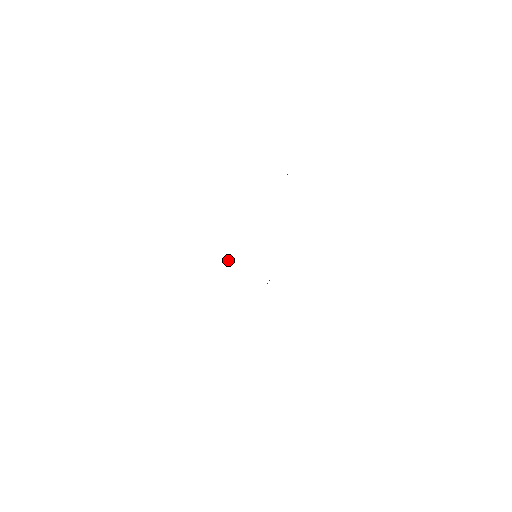
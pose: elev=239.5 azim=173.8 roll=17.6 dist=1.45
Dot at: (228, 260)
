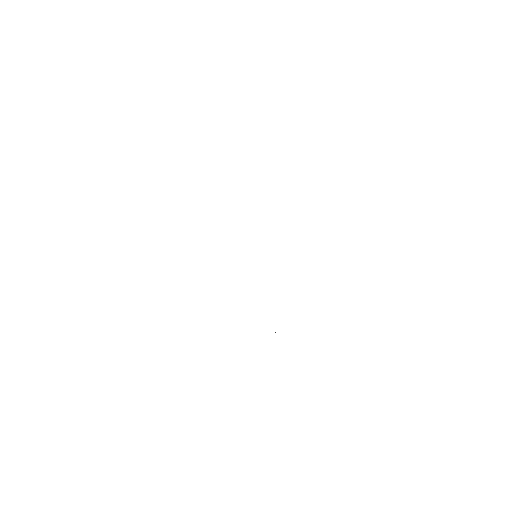
Dot at: occluded
